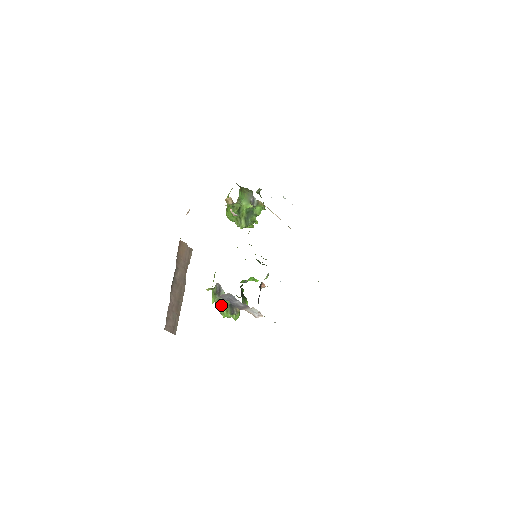
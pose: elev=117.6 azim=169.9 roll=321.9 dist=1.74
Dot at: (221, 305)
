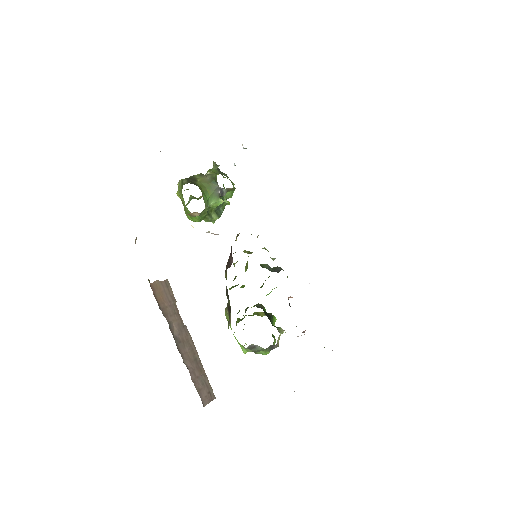
Dot at: (257, 351)
